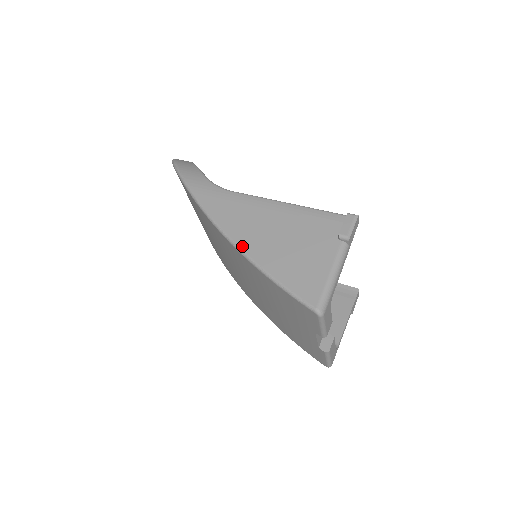
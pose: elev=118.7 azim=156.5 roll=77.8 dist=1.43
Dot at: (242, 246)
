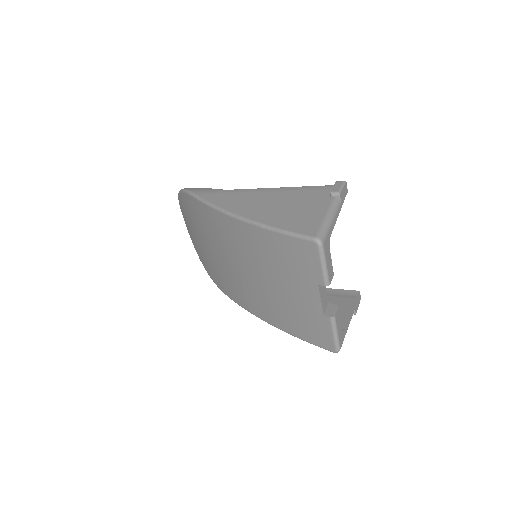
Dot at: (242, 215)
